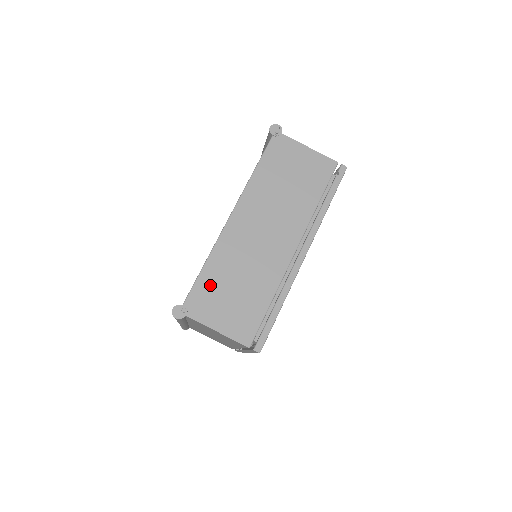
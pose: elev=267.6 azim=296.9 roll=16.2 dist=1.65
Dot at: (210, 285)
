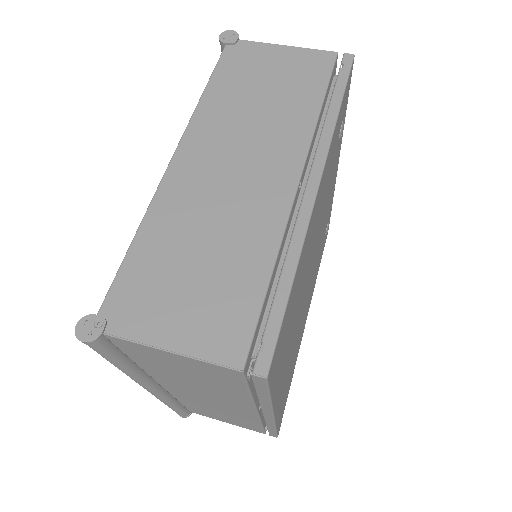
Dot at: (147, 269)
